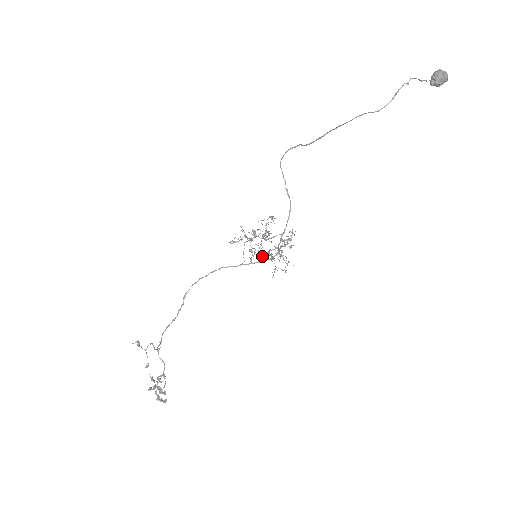
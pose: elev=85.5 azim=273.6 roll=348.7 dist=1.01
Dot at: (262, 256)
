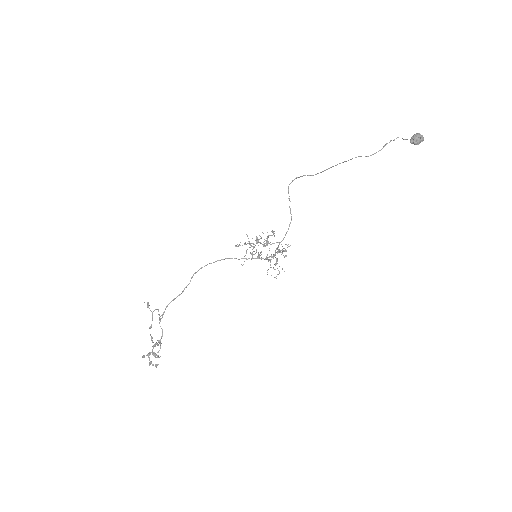
Dot at: occluded
